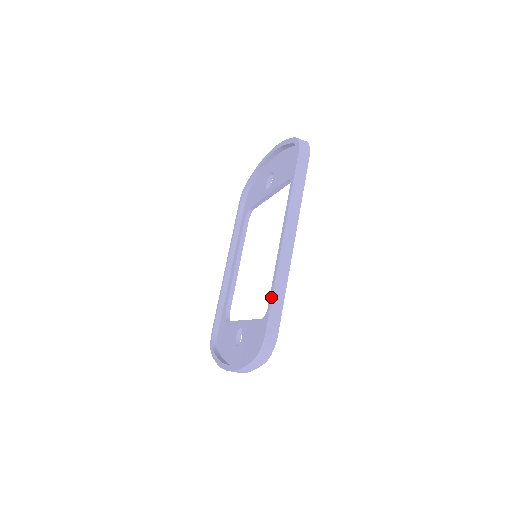
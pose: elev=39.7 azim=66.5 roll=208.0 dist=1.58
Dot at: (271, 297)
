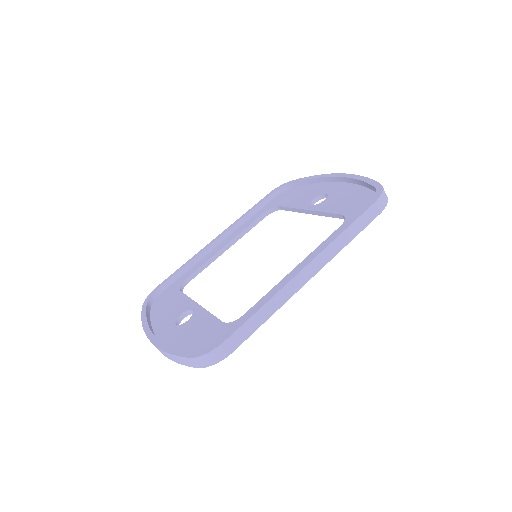
Dot at: (253, 313)
